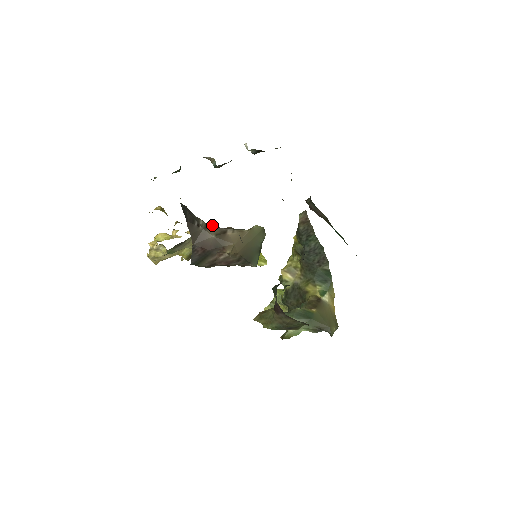
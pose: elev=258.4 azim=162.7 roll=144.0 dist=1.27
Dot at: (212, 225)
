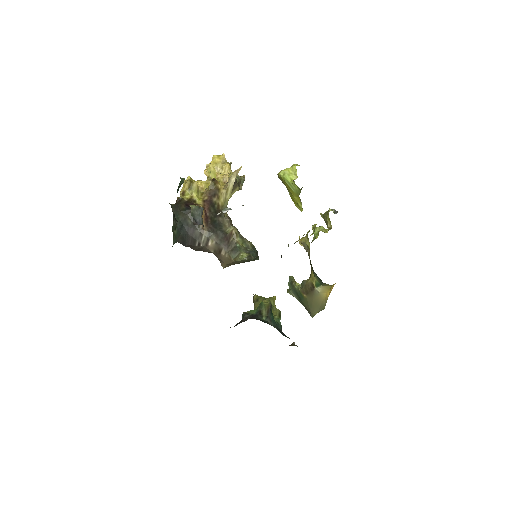
Dot at: (212, 240)
